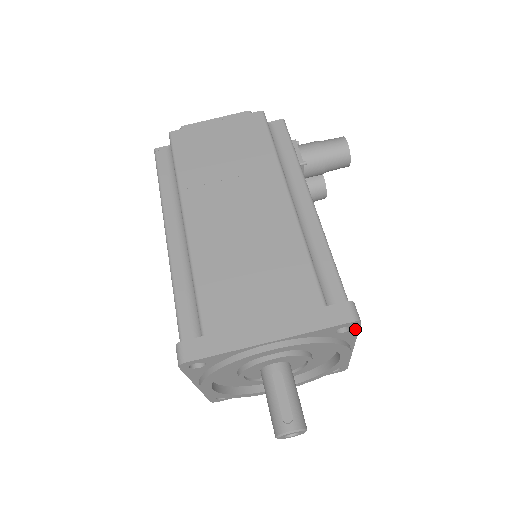
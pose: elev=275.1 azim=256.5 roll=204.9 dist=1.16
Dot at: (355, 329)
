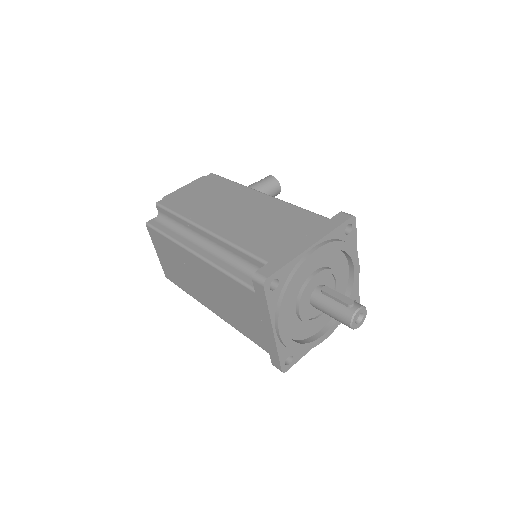
Dot at: (354, 229)
